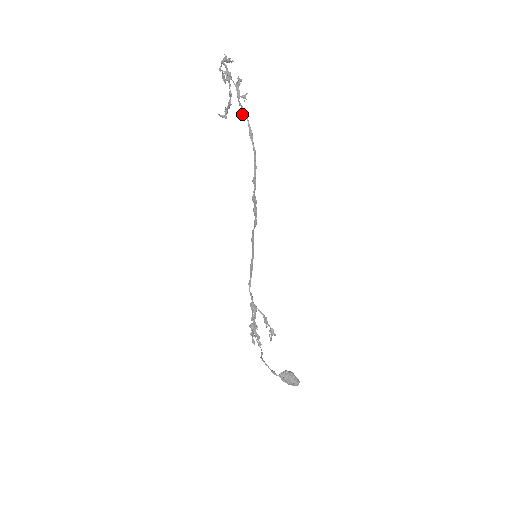
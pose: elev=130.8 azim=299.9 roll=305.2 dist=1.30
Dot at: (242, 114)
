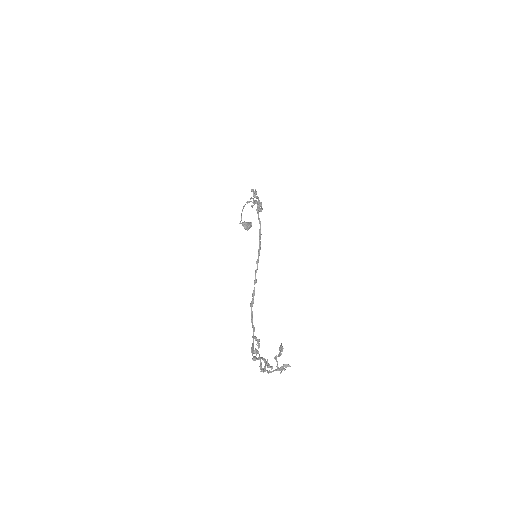
Dot at: (253, 358)
